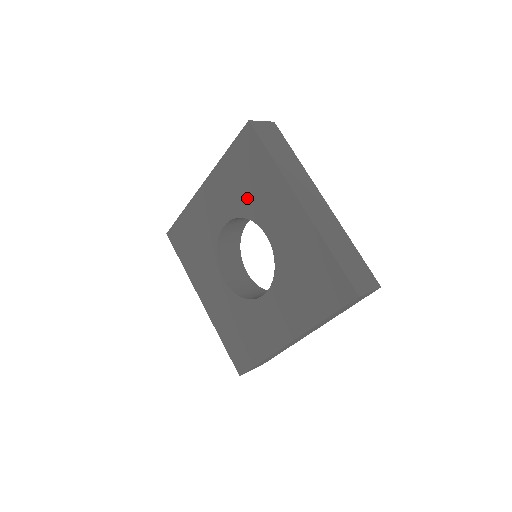
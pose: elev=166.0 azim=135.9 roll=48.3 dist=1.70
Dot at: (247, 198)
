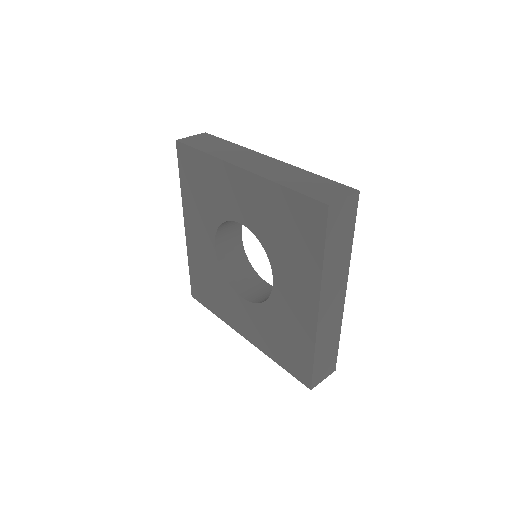
Dot at: (211, 205)
